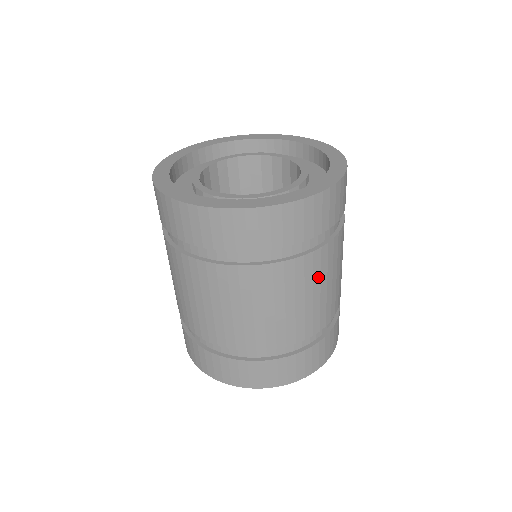
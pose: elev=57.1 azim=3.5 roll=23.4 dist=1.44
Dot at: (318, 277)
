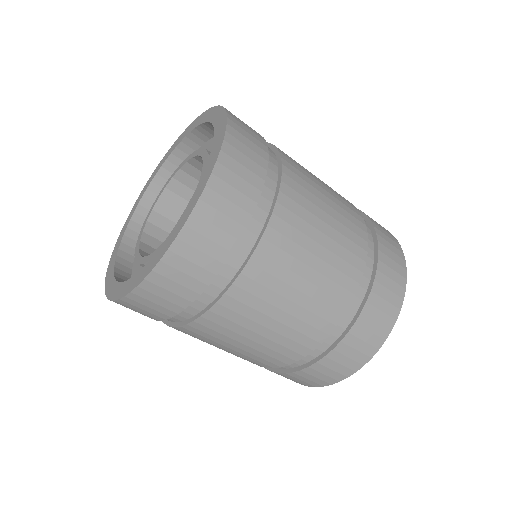
Dot at: (310, 205)
